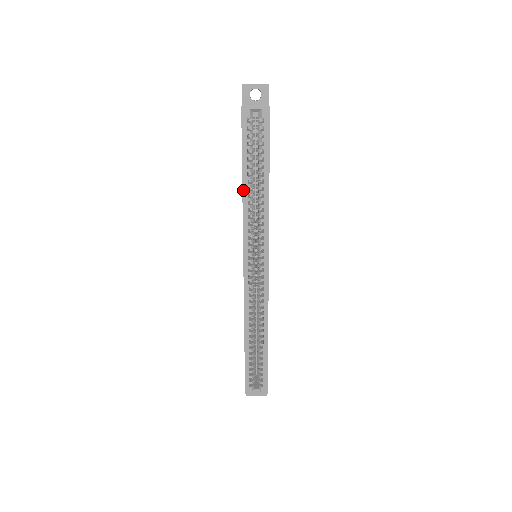
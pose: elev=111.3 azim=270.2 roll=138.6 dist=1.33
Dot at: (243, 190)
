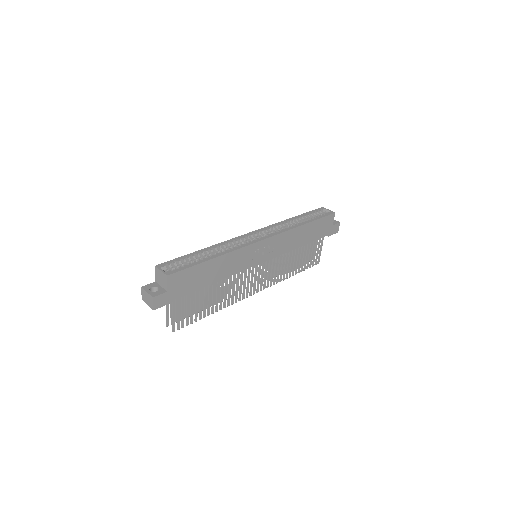
Dot at: (291, 218)
